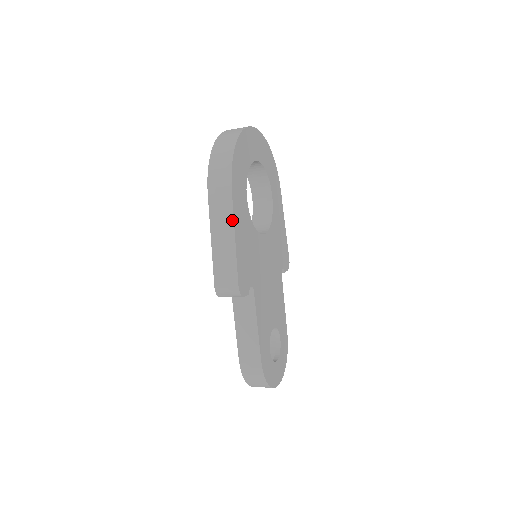
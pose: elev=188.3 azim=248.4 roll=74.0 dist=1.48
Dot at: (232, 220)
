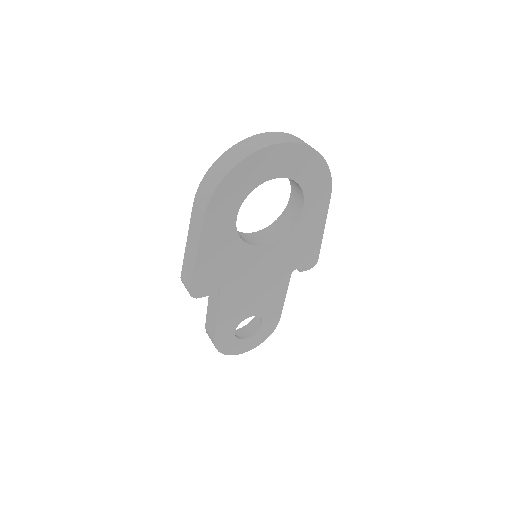
Dot at: (198, 241)
